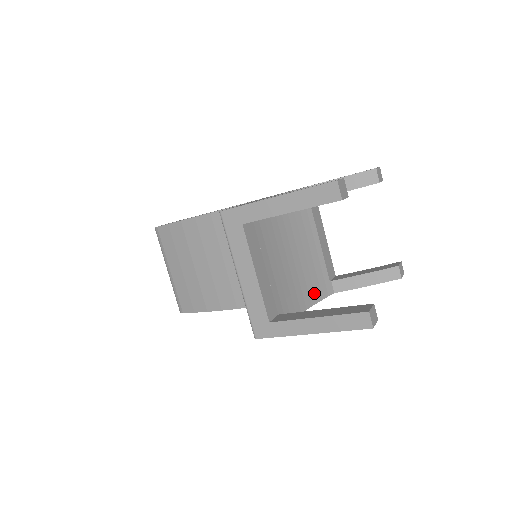
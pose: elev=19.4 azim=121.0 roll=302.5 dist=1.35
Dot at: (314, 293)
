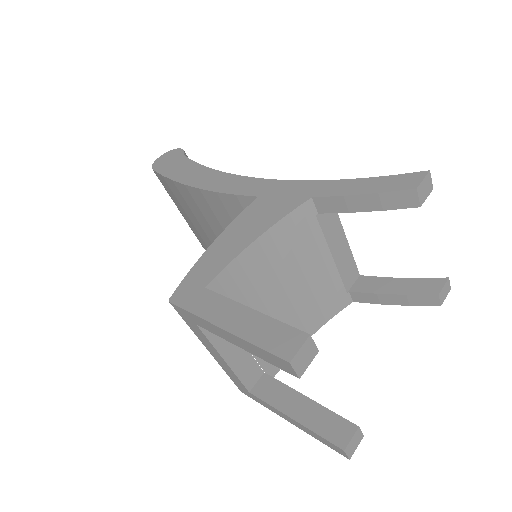
Dot at: (322, 315)
